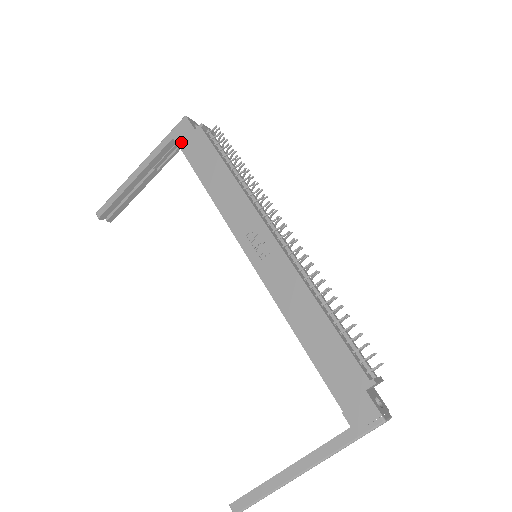
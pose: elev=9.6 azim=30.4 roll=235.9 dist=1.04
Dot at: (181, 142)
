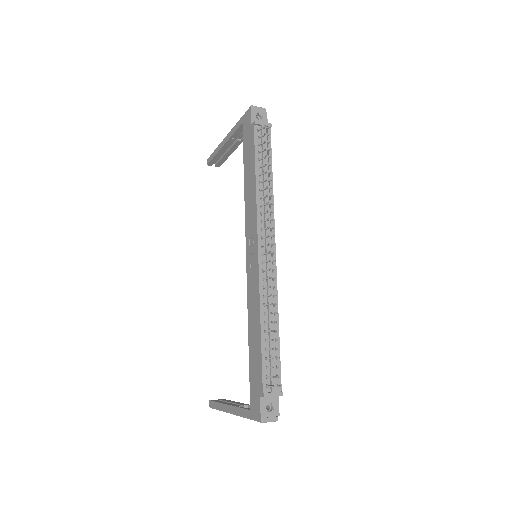
Dot at: (244, 130)
